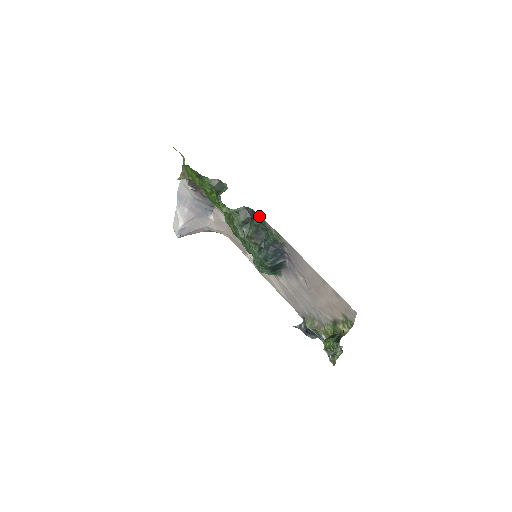
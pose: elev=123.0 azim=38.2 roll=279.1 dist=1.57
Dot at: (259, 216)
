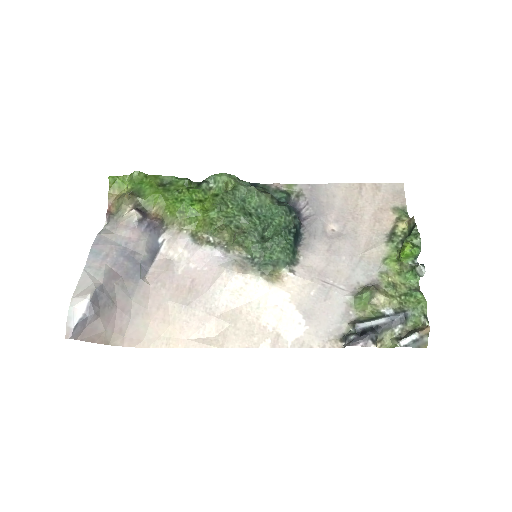
Dot at: (260, 185)
